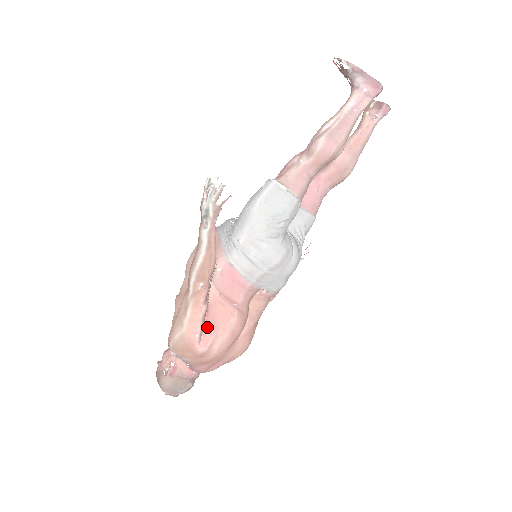
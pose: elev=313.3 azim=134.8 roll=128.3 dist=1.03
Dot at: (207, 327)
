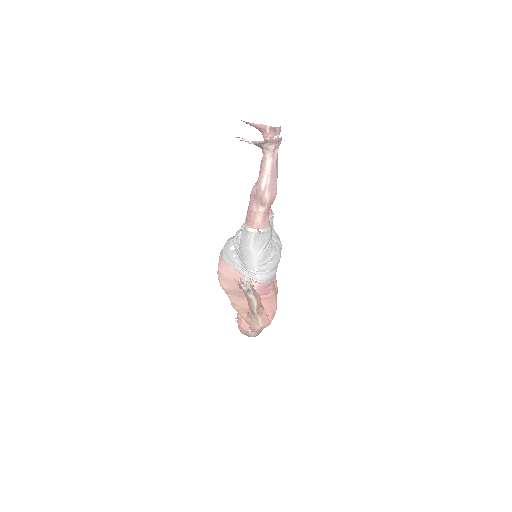
Dot at: (268, 313)
